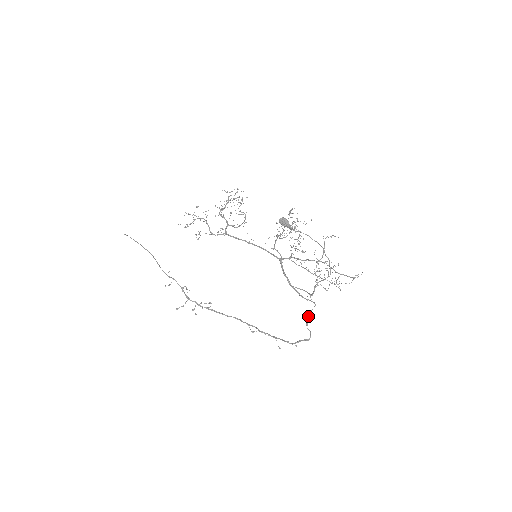
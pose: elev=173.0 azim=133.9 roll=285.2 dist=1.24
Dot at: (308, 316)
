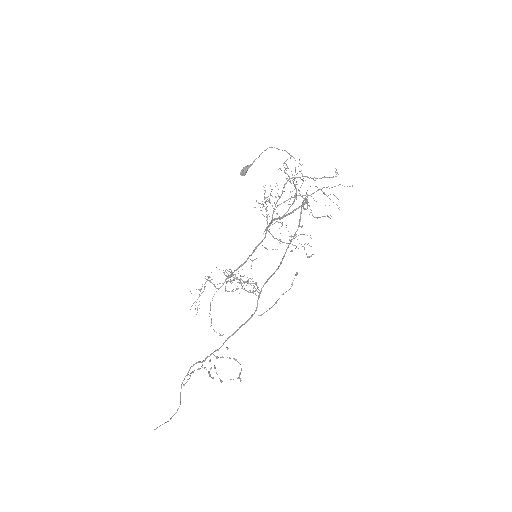
Dot at: (303, 206)
